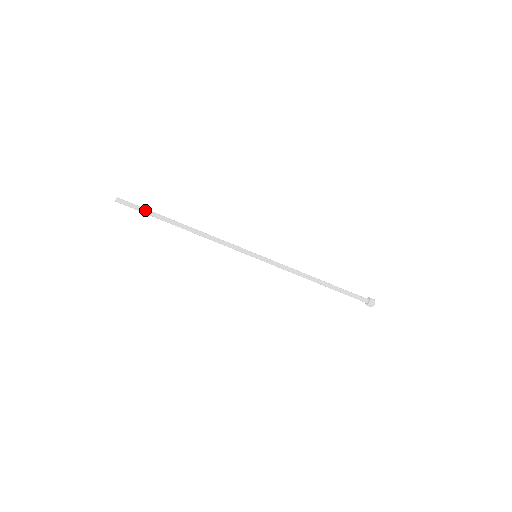
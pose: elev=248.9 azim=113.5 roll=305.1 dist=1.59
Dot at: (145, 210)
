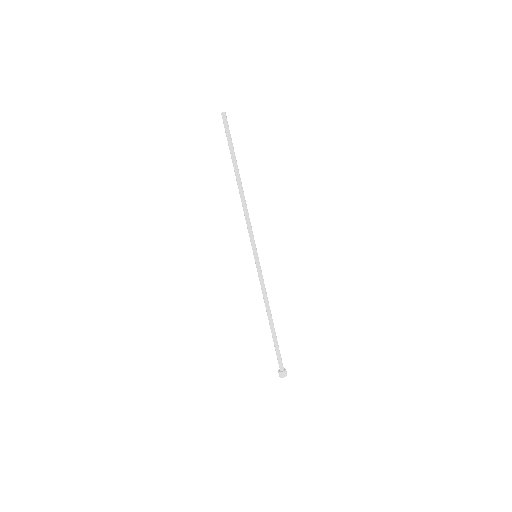
Dot at: (231, 141)
